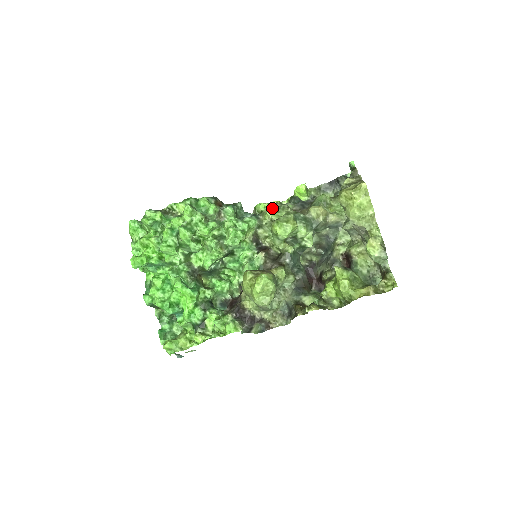
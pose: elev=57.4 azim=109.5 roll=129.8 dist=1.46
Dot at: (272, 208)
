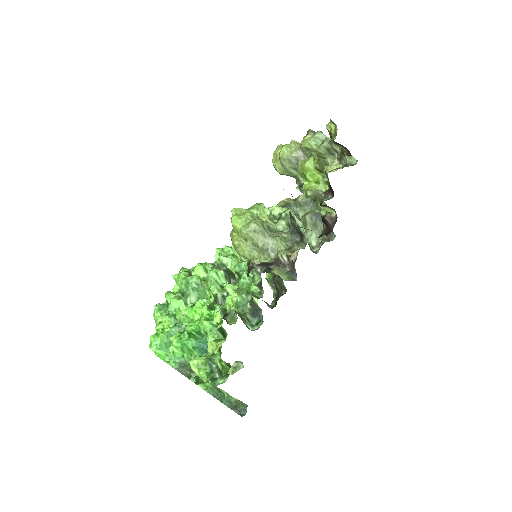
Dot at: occluded
